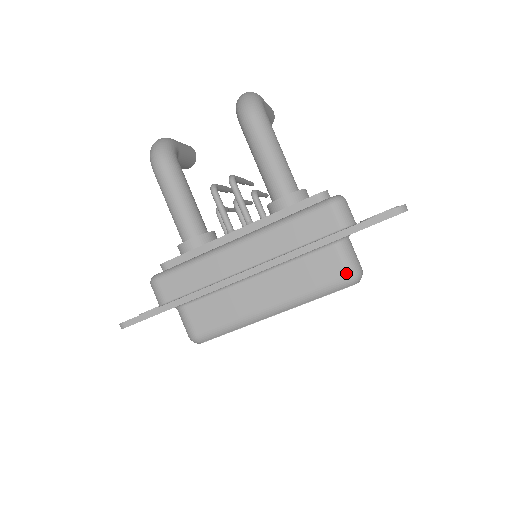
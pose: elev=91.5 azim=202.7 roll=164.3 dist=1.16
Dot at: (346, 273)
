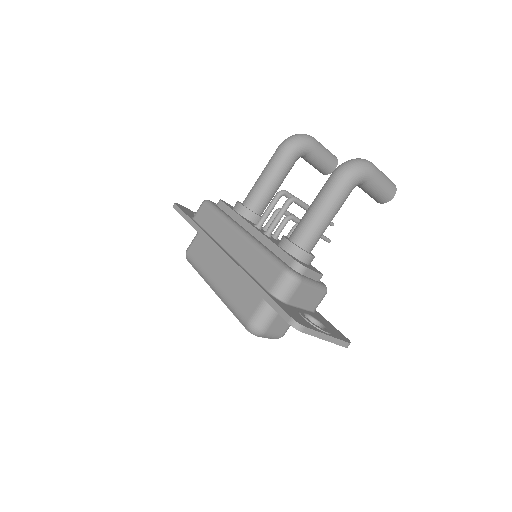
Dot at: (250, 319)
